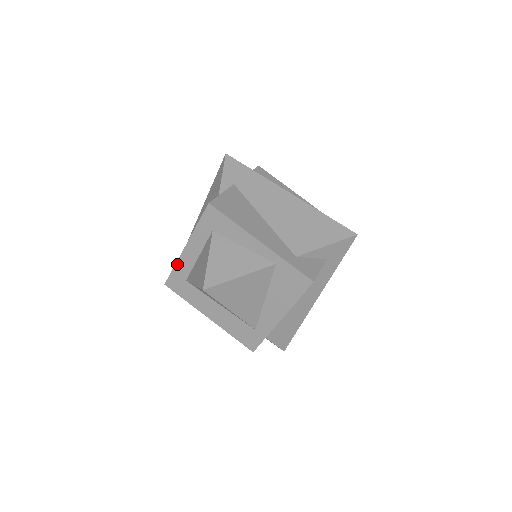
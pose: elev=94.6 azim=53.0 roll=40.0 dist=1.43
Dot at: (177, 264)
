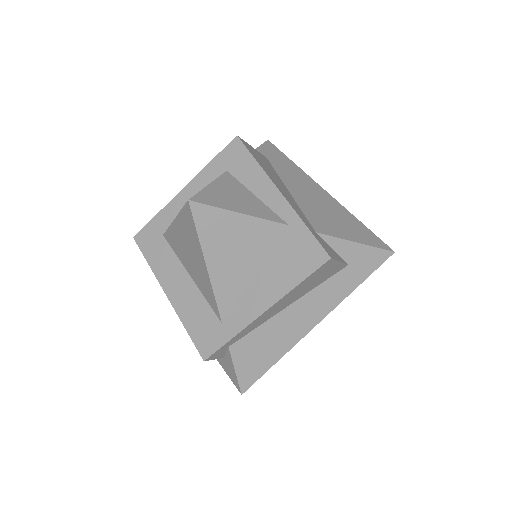
Dot at: (162, 211)
